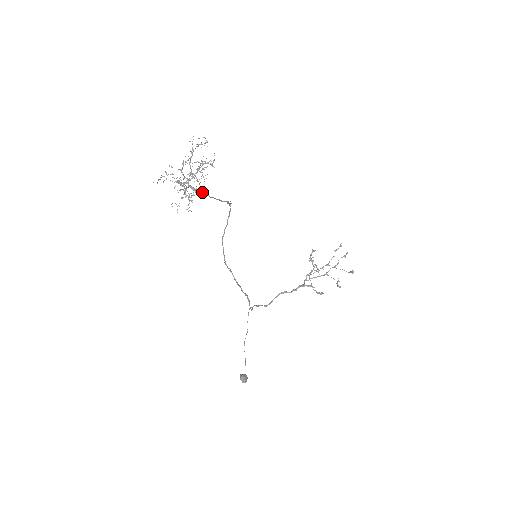
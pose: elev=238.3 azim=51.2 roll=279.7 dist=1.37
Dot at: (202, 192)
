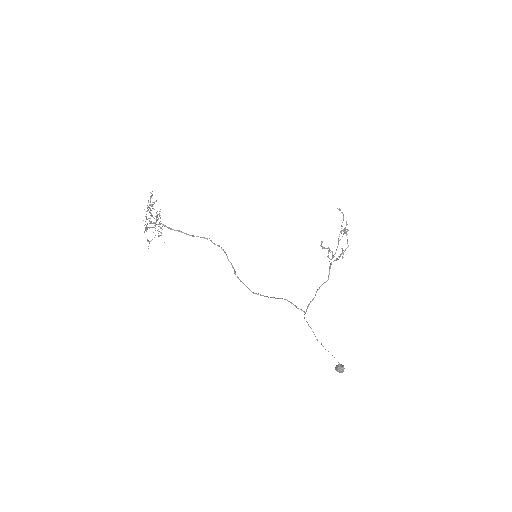
Dot at: (174, 230)
